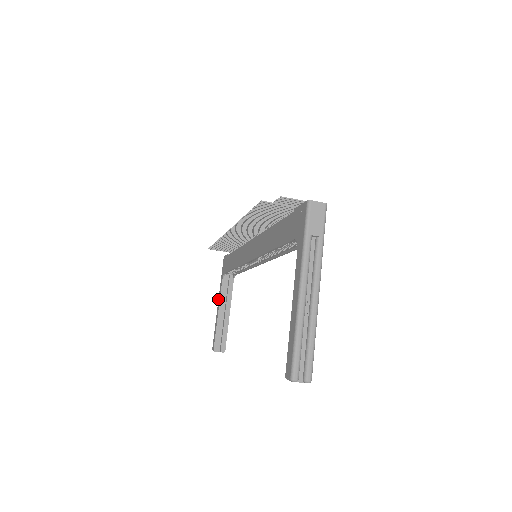
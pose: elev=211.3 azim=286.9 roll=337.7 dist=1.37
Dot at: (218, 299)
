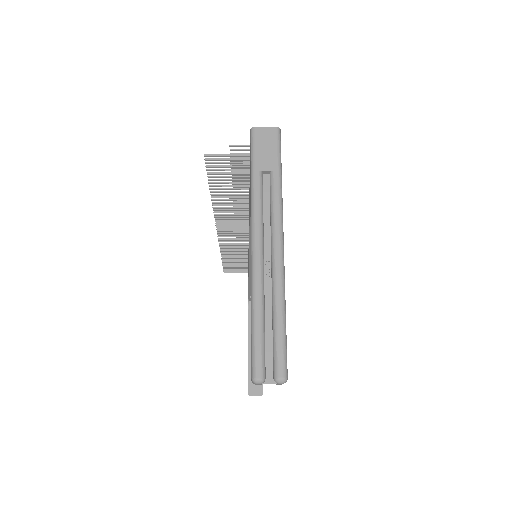
Dot at: occluded
